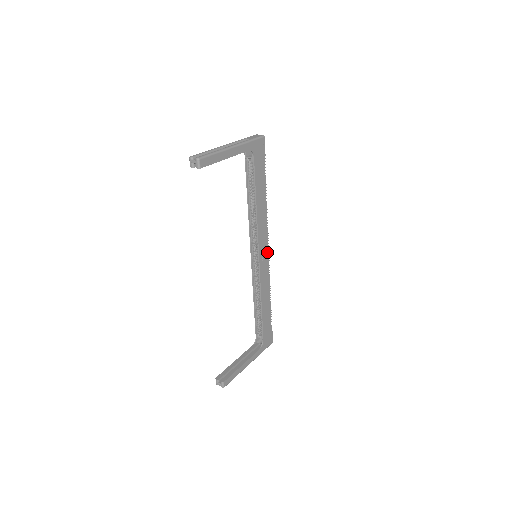
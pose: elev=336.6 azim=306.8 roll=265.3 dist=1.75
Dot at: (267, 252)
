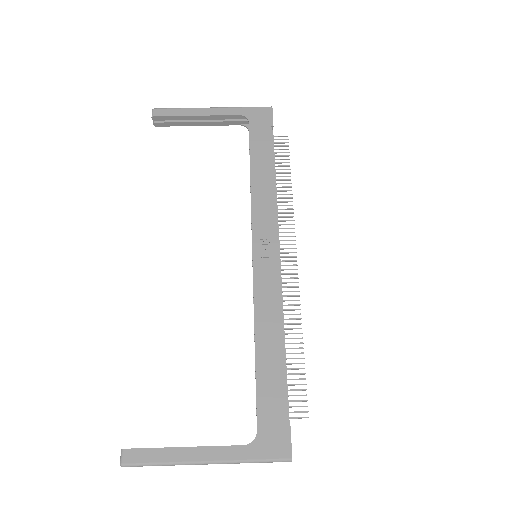
Dot at: (275, 251)
